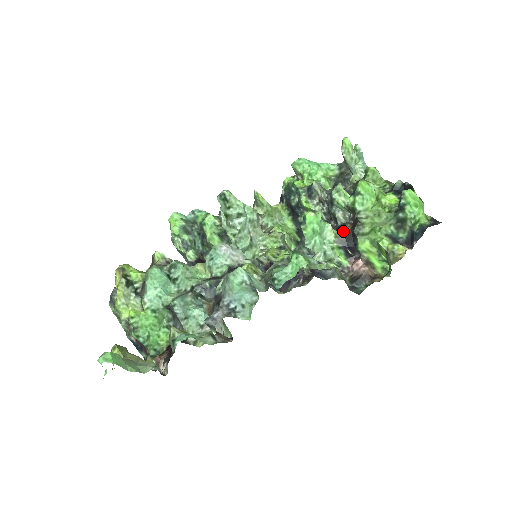
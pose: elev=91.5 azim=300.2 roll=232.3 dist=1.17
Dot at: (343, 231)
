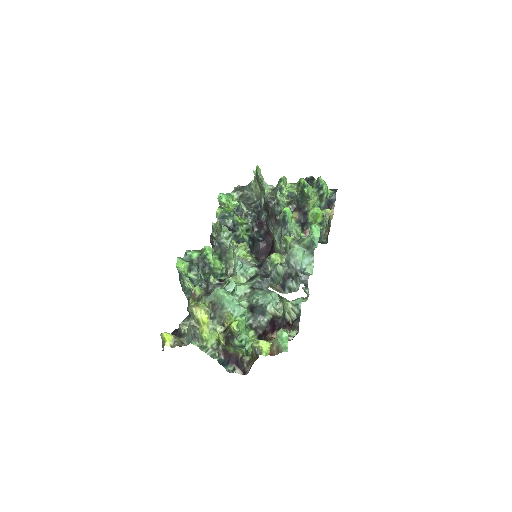
Dot at: (295, 216)
